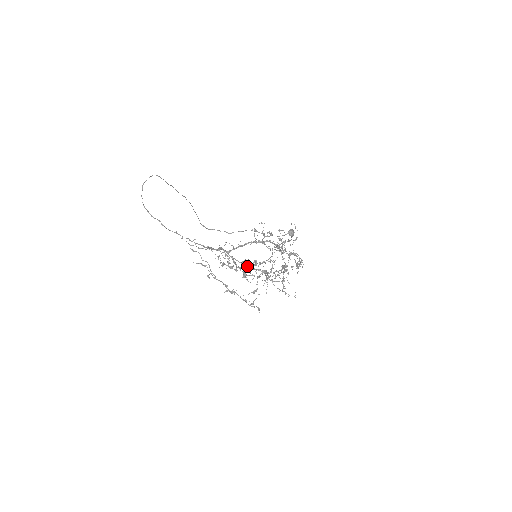
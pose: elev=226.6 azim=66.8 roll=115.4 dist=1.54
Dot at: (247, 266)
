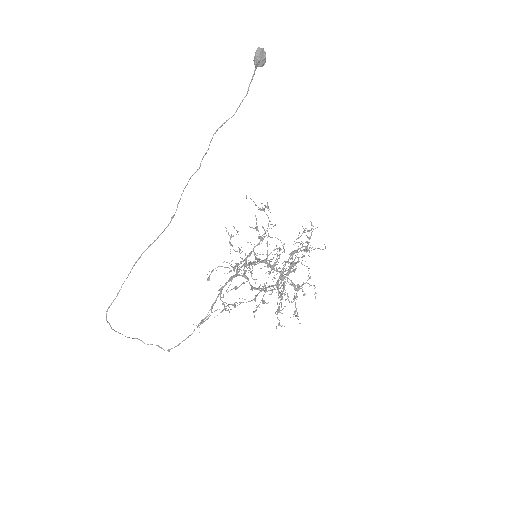
Dot at: occluded
